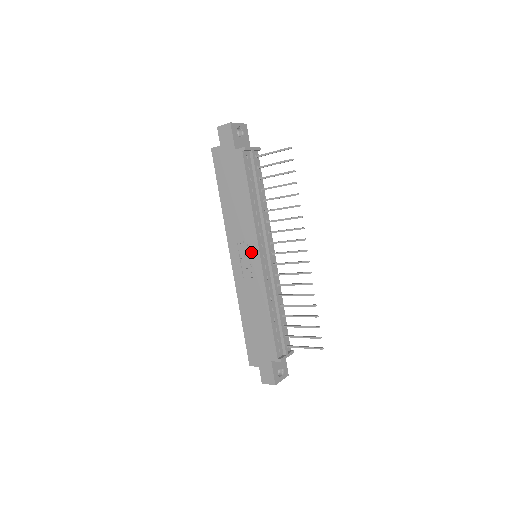
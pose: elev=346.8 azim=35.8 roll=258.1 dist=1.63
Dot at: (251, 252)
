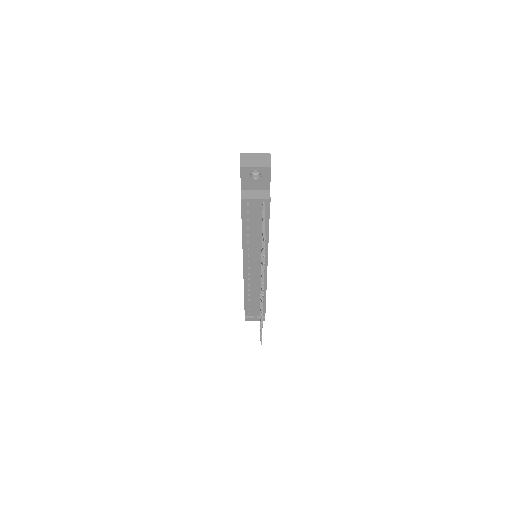
Dot at: occluded
